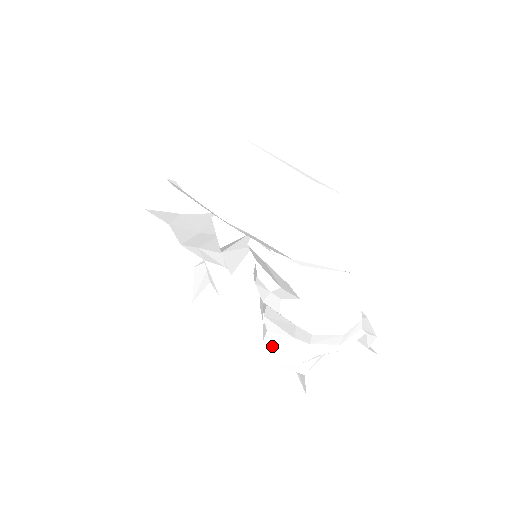
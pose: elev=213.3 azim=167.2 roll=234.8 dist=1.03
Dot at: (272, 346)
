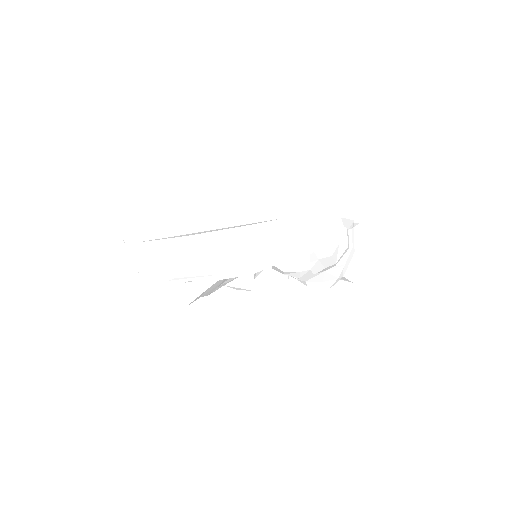
Dot at: (316, 285)
